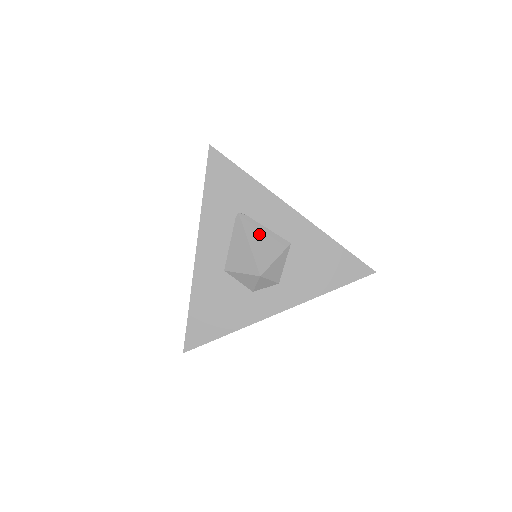
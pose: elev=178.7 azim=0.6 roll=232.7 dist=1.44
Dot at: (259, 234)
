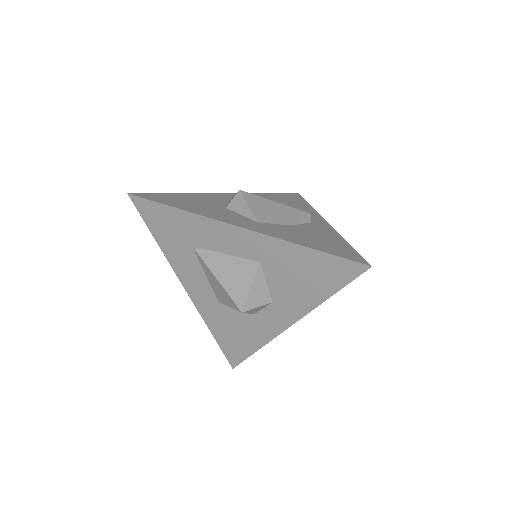
Dot at: (223, 265)
